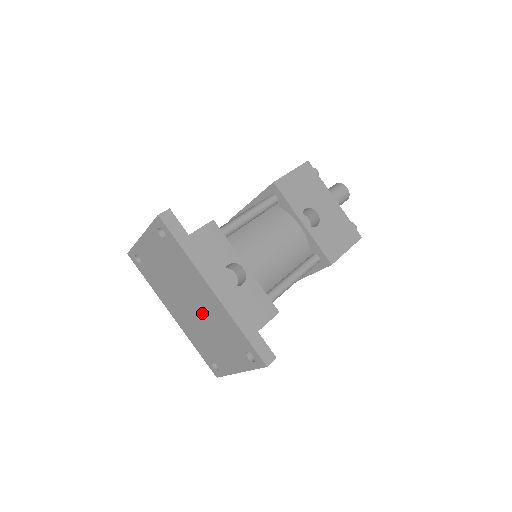
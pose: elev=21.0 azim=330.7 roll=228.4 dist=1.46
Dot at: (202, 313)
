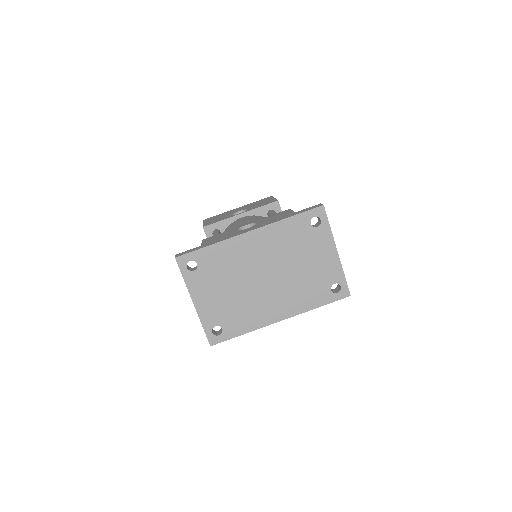
Dot at: (273, 265)
